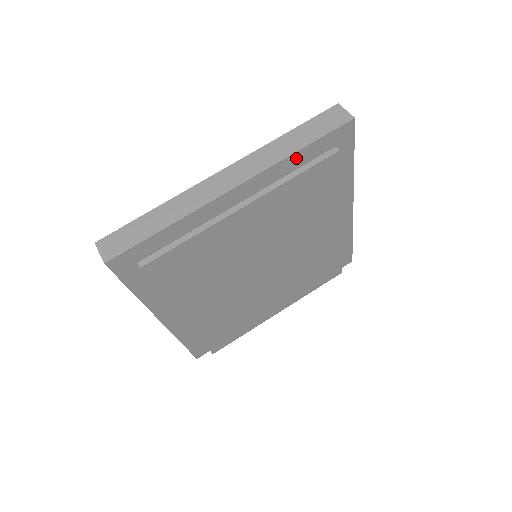
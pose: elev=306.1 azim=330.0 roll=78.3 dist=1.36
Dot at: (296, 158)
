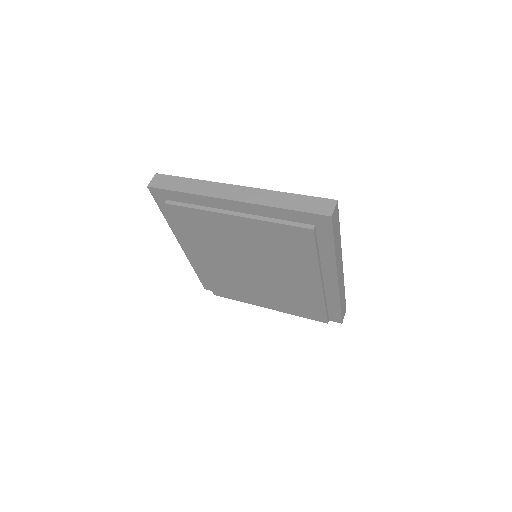
Dot at: (280, 212)
